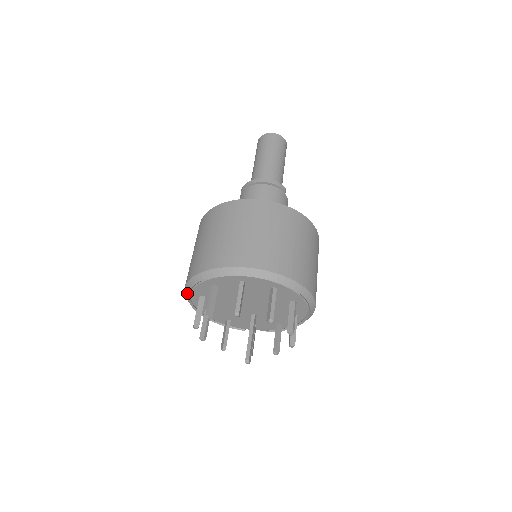
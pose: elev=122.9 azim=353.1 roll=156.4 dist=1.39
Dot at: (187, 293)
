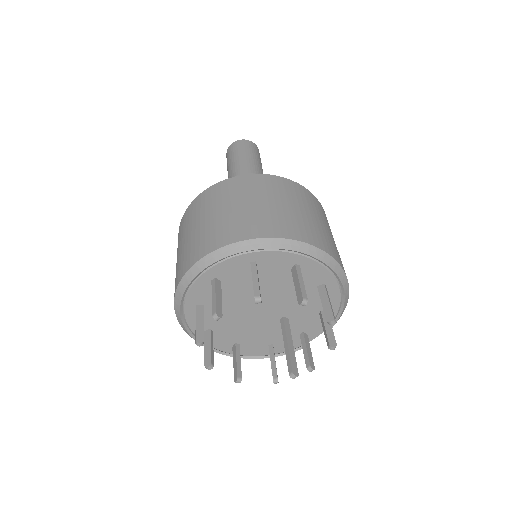
Dot at: (191, 337)
